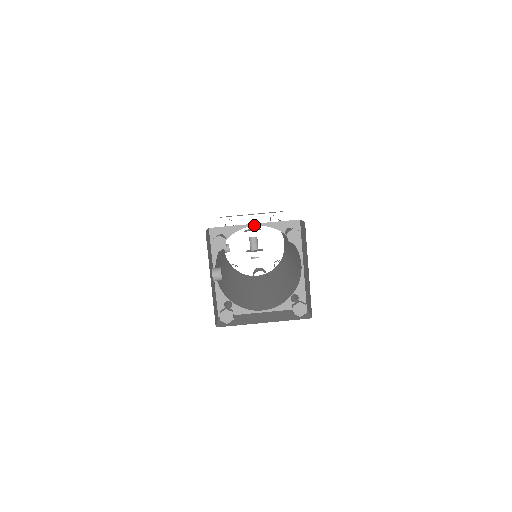
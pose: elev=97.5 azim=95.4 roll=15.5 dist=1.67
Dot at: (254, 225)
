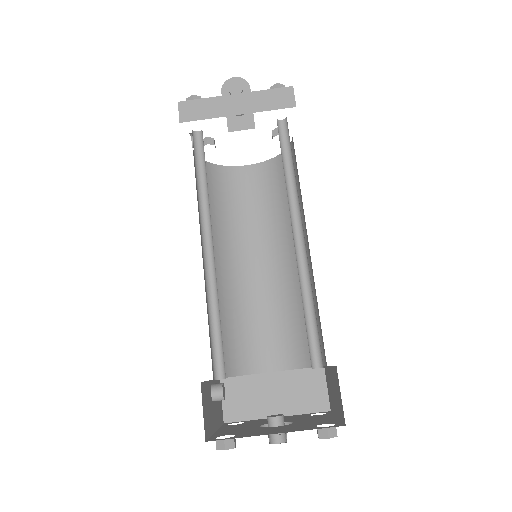
Dot at: occluded
